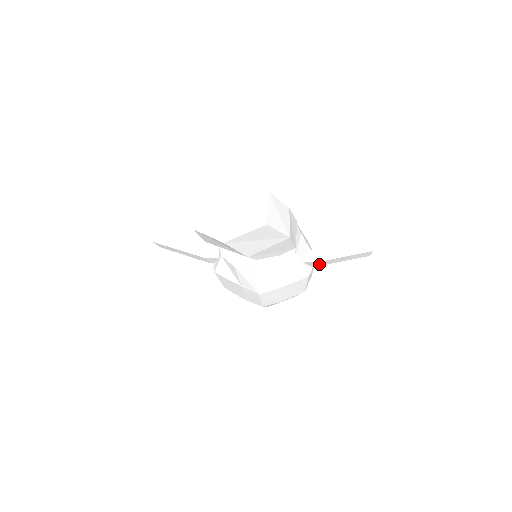
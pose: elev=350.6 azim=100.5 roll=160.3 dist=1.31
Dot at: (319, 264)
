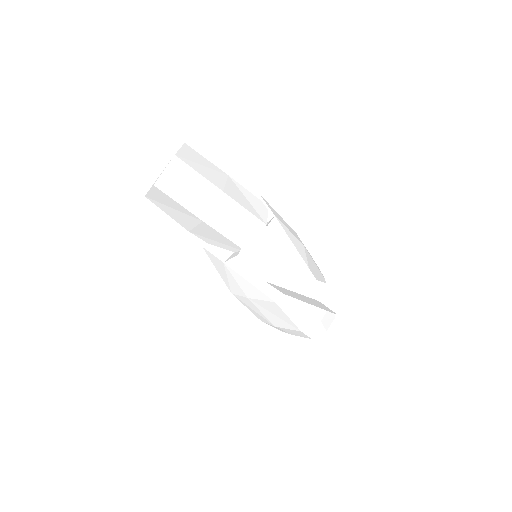
Dot at: (282, 290)
